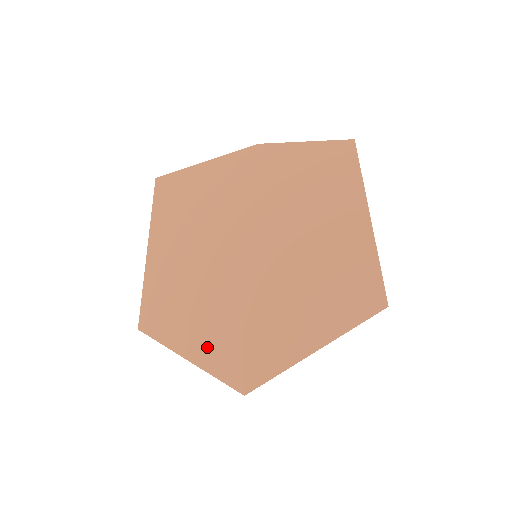
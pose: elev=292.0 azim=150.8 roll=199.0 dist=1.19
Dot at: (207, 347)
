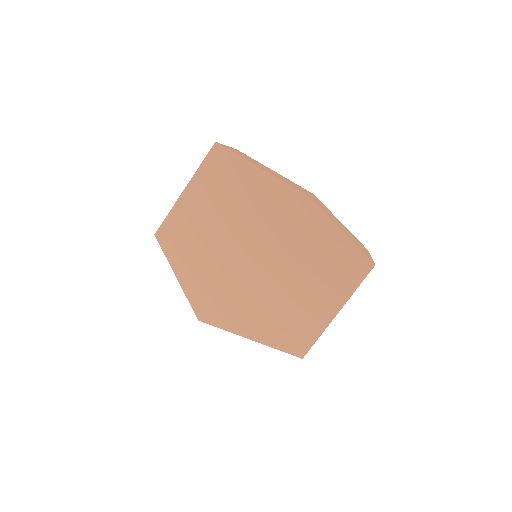
Dot at: (191, 282)
